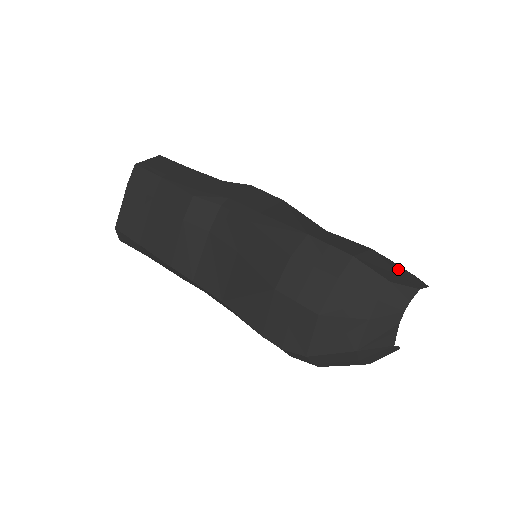
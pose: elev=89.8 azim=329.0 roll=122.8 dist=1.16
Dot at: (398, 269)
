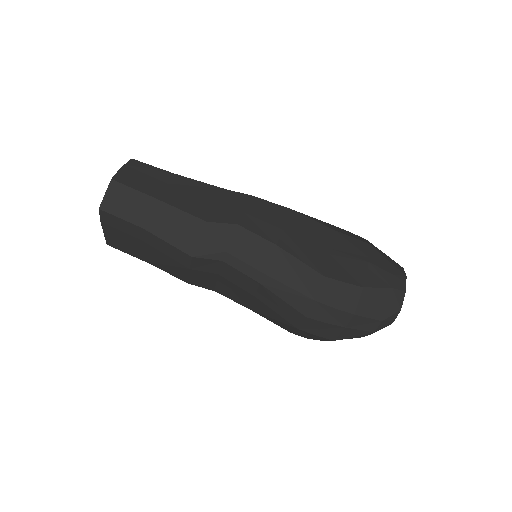
Dot at: (384, 295)
